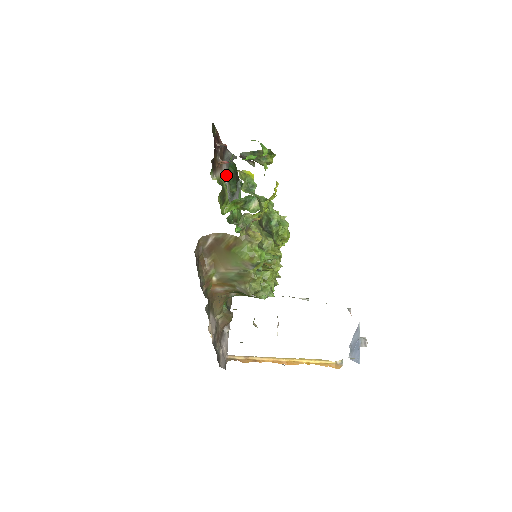
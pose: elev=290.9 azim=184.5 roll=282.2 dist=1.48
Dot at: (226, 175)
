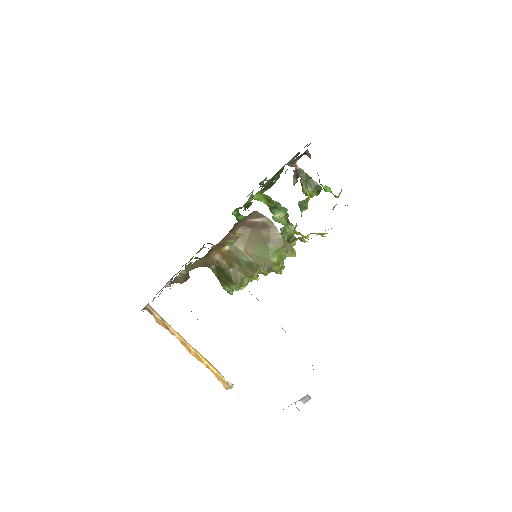
Dot at: occluded
